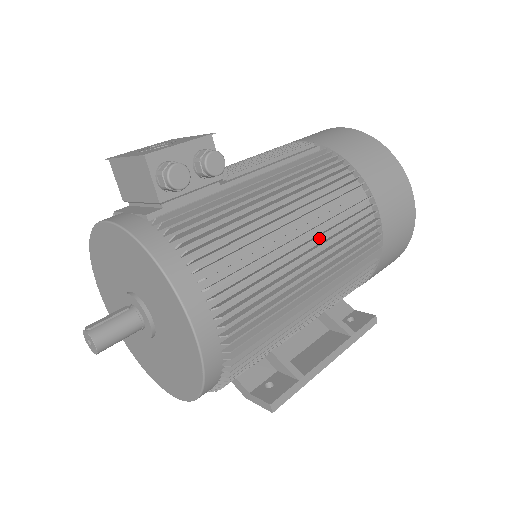
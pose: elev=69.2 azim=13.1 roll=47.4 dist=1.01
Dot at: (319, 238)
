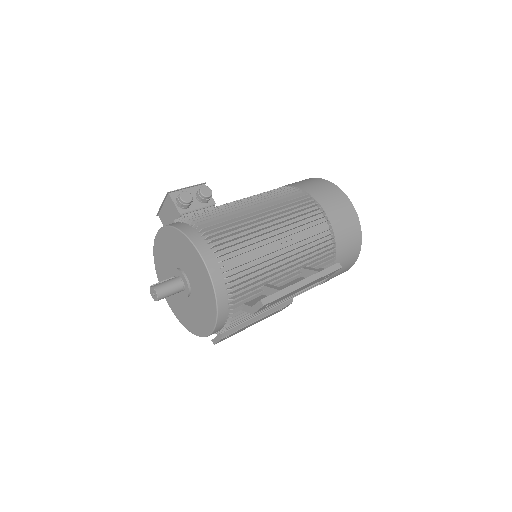
Dot at: occluded
